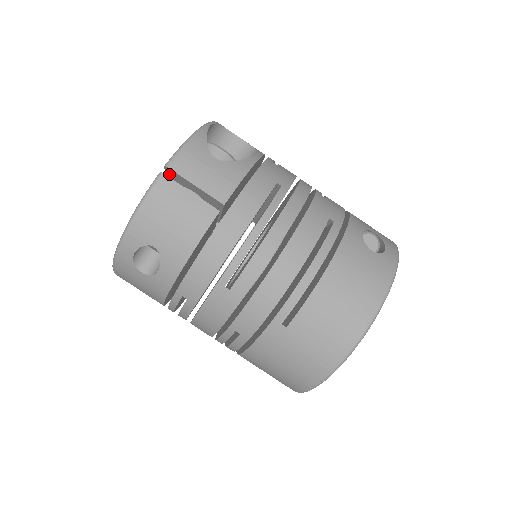
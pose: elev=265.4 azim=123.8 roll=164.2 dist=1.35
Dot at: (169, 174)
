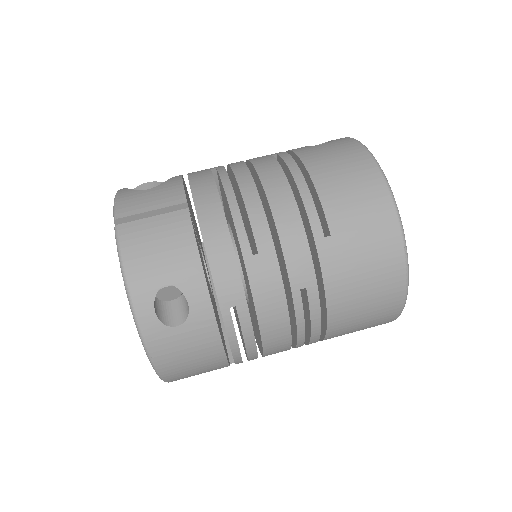
Dot at: occluded
